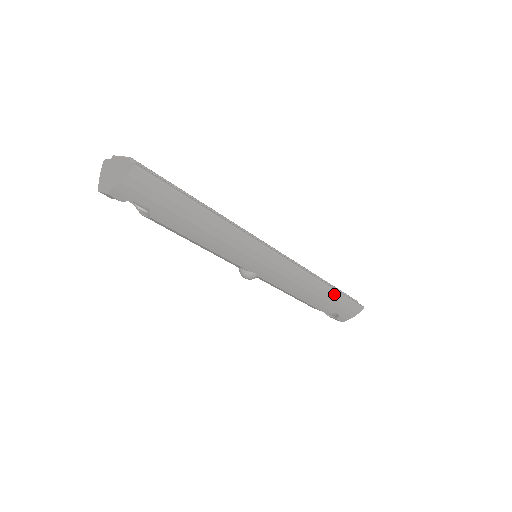
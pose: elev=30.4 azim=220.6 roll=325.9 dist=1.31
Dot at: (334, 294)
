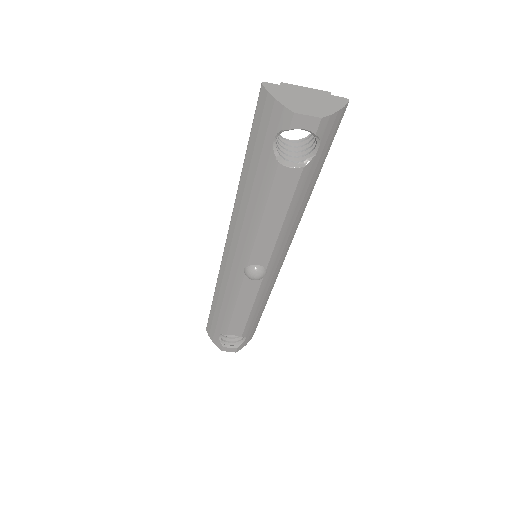
Dot at: occluded
